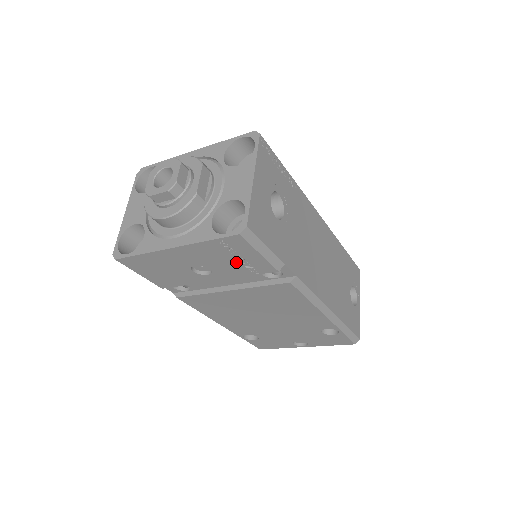
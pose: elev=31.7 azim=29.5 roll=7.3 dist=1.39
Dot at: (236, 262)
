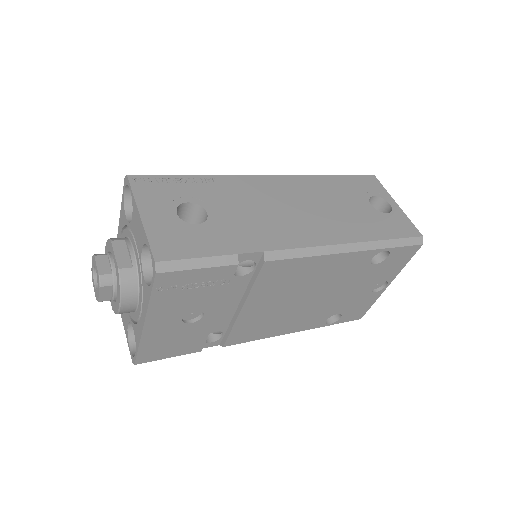
Dot at: (199, 290)
